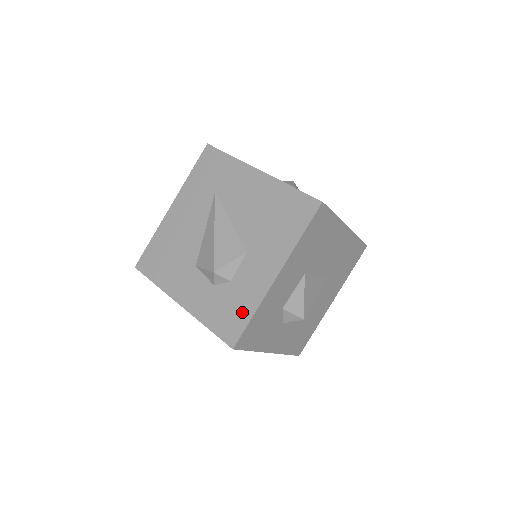
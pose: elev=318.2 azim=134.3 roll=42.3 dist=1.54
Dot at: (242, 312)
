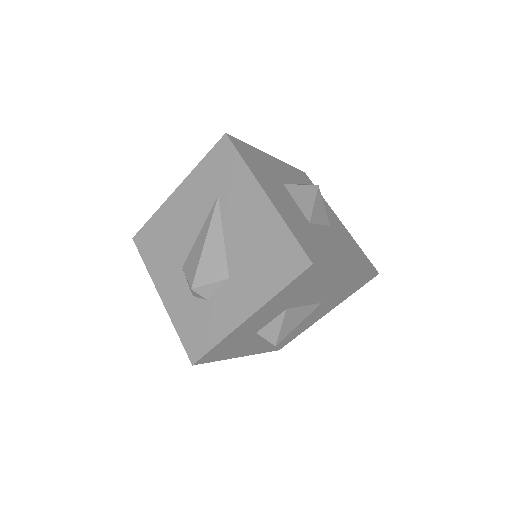
Dot at: (209, 336)
